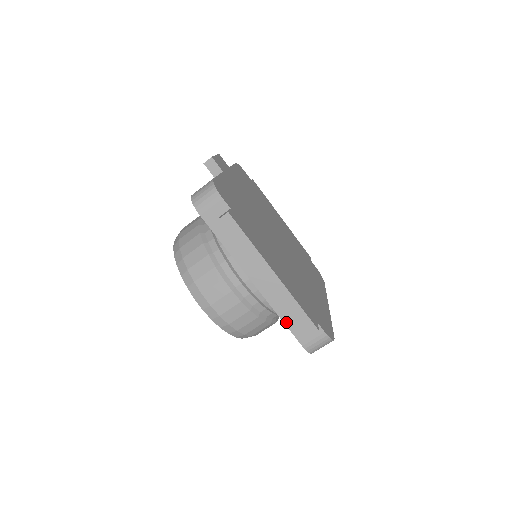
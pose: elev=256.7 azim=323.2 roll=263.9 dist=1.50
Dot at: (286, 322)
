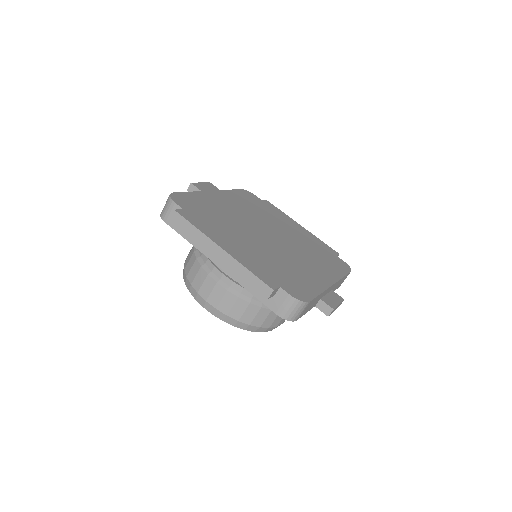
Dot at: (254, 294)
